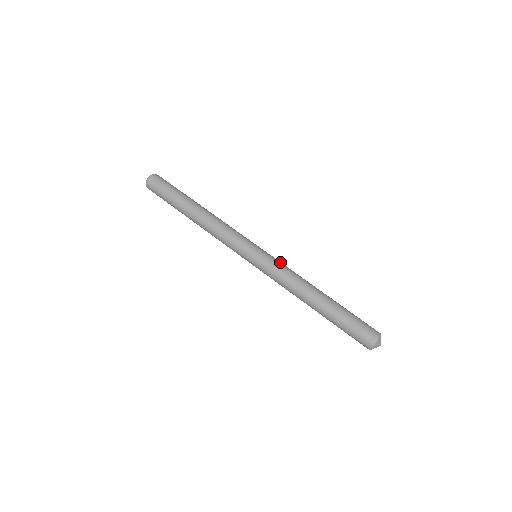
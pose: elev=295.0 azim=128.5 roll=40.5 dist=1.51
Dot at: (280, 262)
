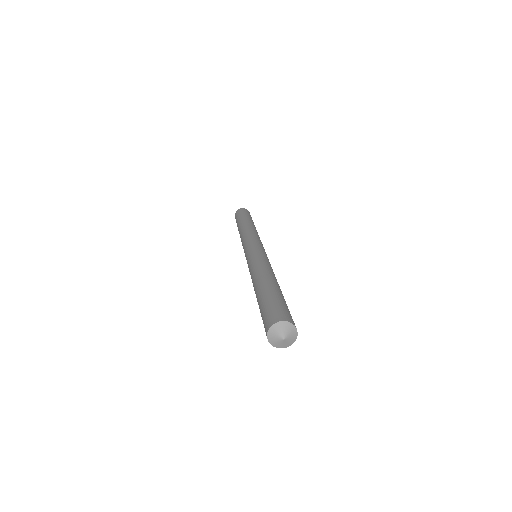
Dot at: occluded
